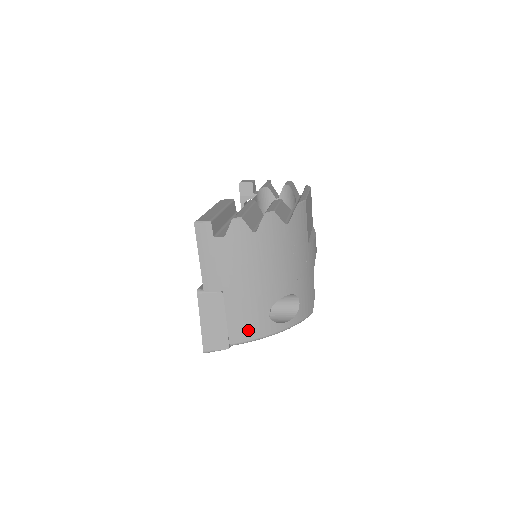
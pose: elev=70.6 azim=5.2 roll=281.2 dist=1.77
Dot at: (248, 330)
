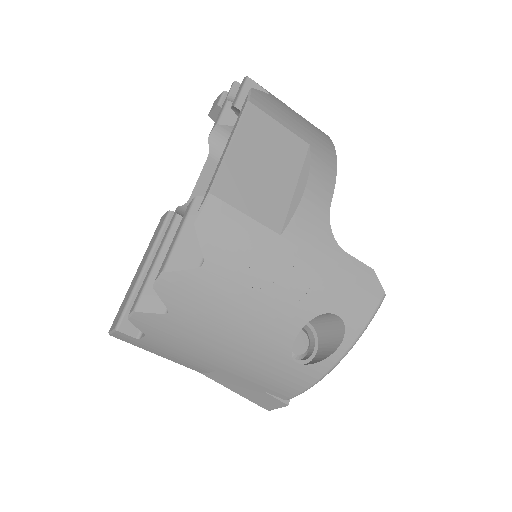
Dot at: (288, 386)
